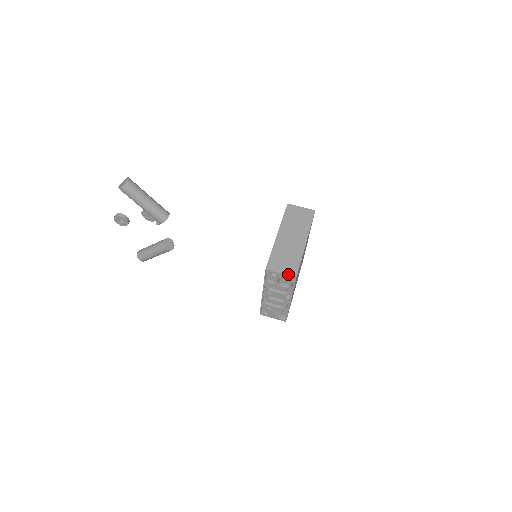
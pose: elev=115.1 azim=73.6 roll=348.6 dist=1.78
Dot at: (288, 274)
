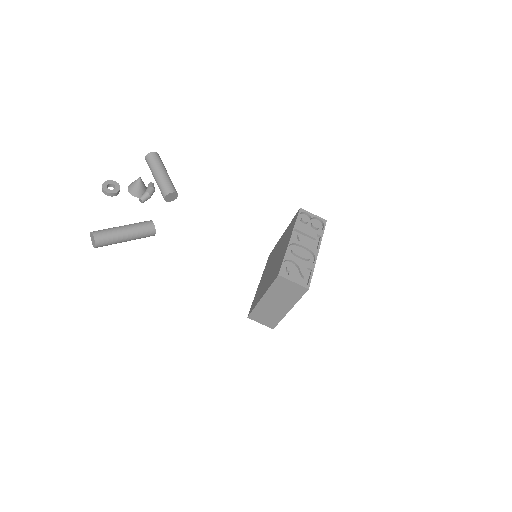
Dot at: occluded
